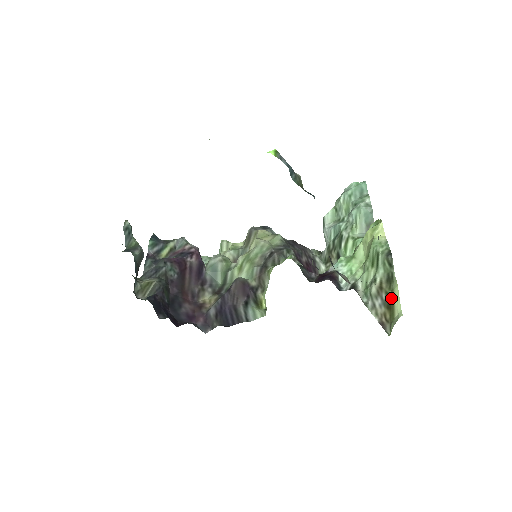
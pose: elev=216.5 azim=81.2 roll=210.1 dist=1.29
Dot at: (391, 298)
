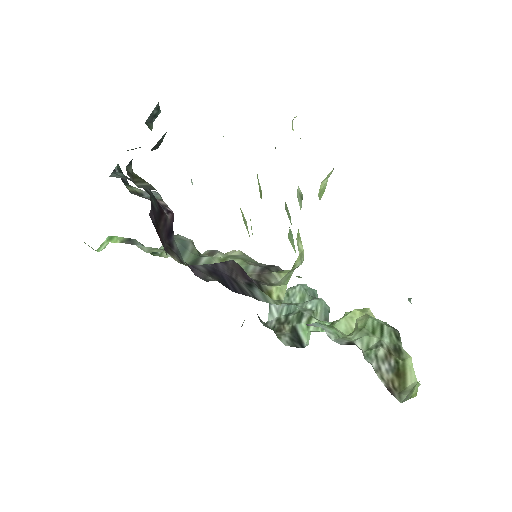
Dot at: (402, 366)
